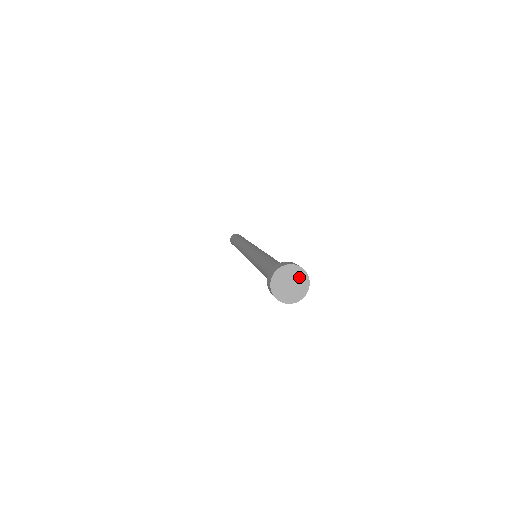
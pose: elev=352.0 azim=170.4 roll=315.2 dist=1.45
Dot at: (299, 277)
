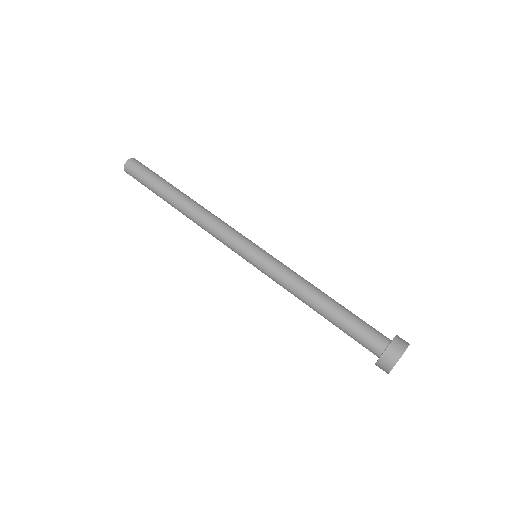
Dot at: occluded
